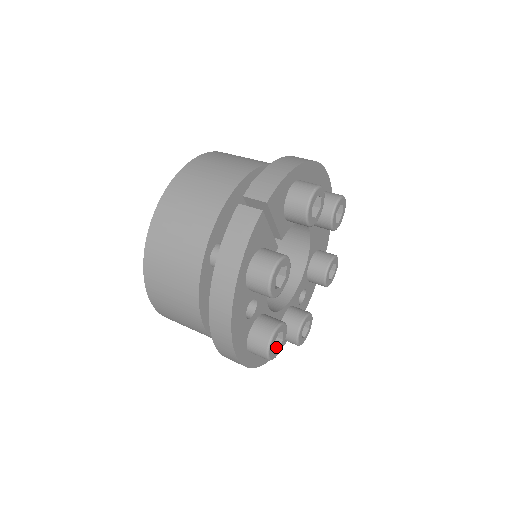
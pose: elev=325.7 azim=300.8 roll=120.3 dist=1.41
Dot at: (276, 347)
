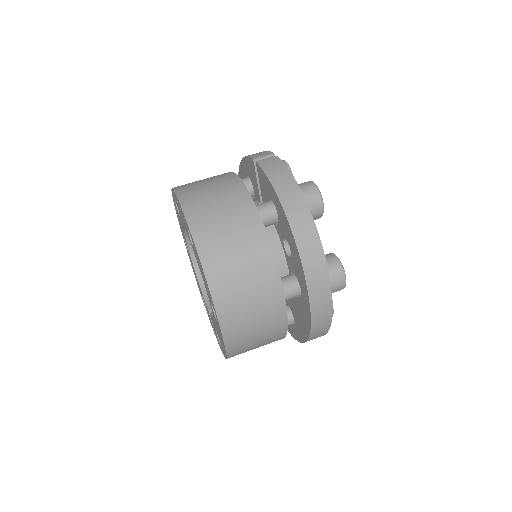
Dot at: occluded
